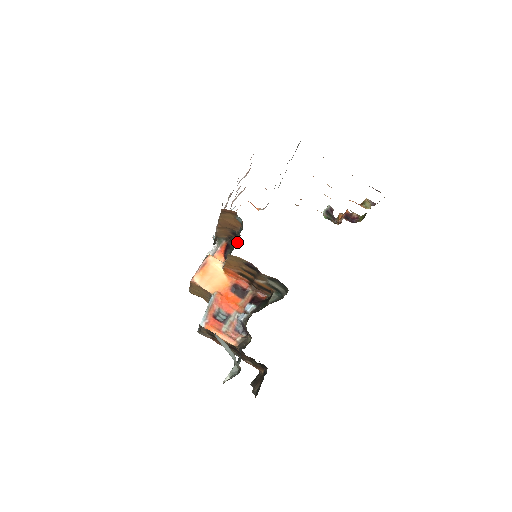
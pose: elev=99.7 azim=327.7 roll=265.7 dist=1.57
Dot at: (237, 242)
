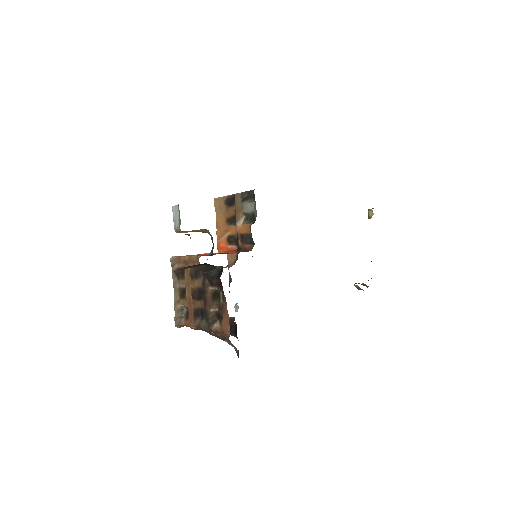
Dot at: occluded
